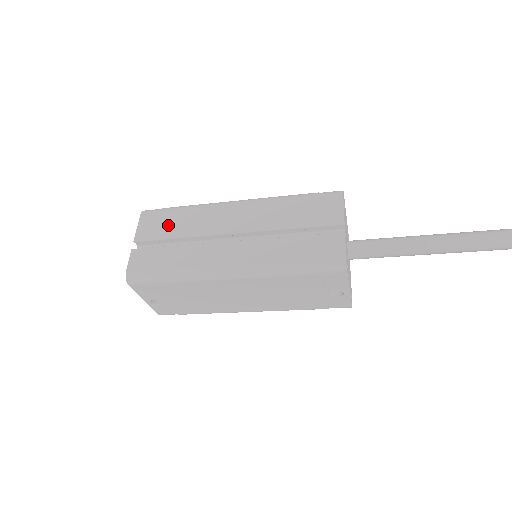
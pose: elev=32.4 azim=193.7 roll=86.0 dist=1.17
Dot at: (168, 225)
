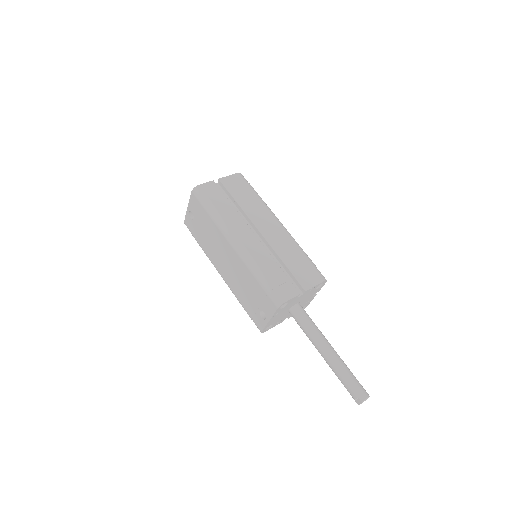
Dot at: (241, 192)
